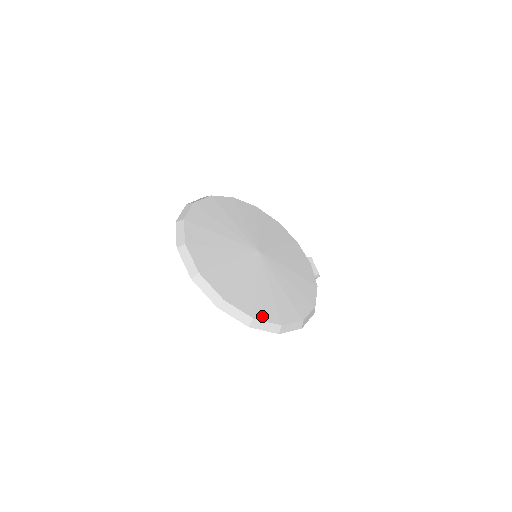
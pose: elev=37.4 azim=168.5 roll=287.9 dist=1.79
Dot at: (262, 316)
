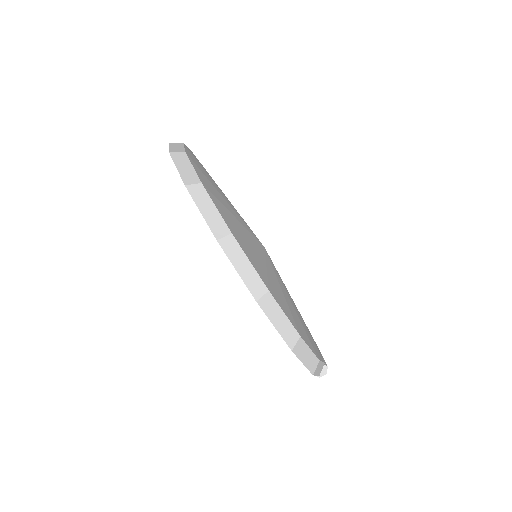
Dot at: (245, 250)
